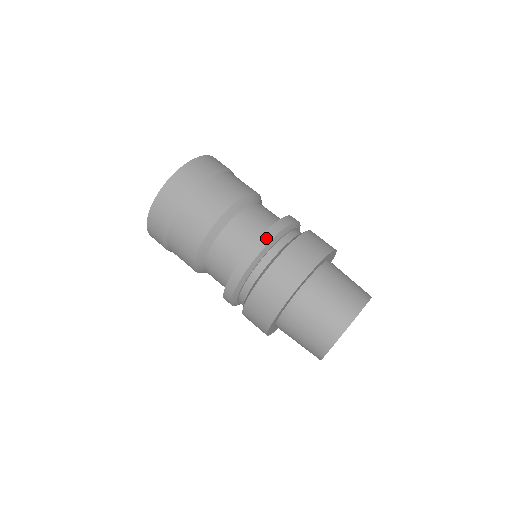
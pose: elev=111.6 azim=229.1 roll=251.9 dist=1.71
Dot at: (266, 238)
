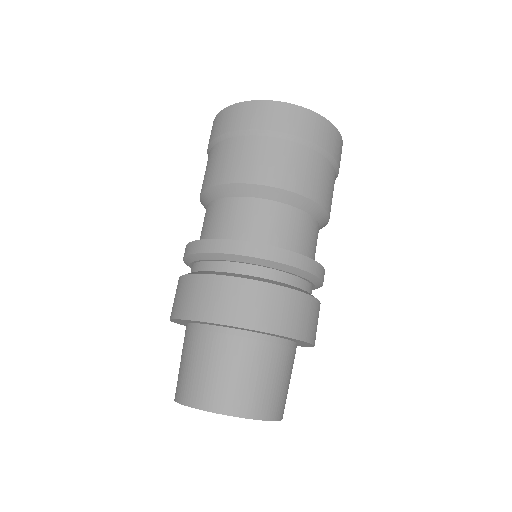
Dot at: (210, 246)
